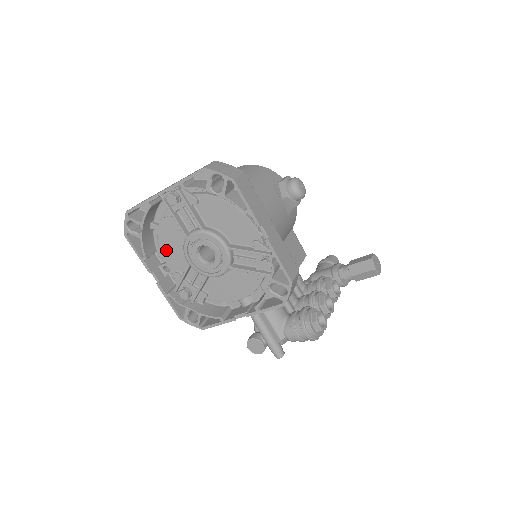
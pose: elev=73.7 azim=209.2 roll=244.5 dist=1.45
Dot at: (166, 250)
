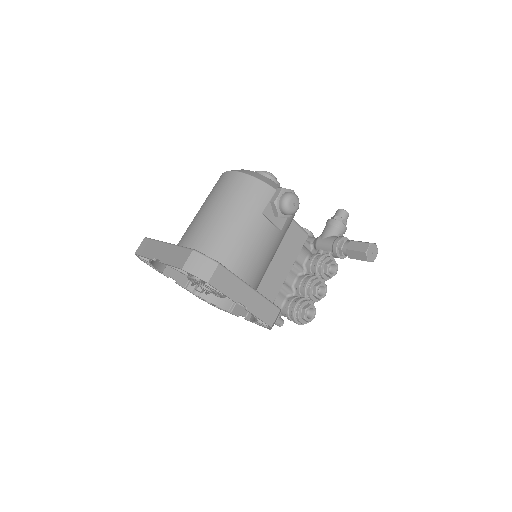
Dot at: occluded
